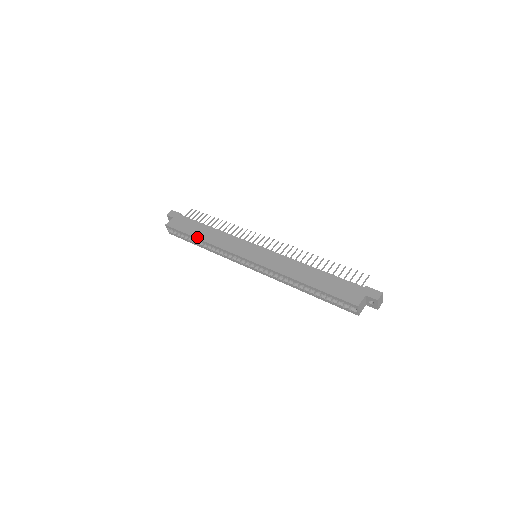
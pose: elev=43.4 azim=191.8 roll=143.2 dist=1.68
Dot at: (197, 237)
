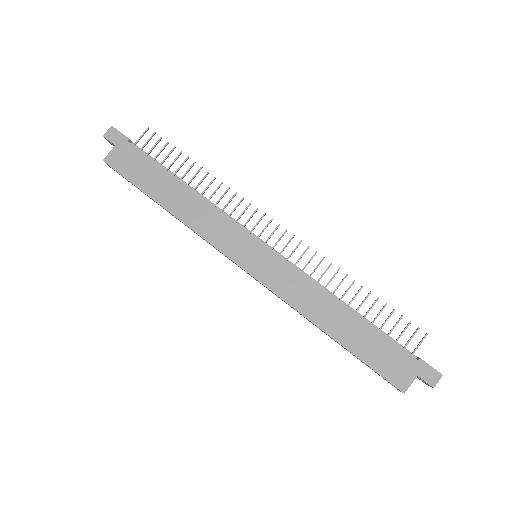
Dot at: (159, 202)
